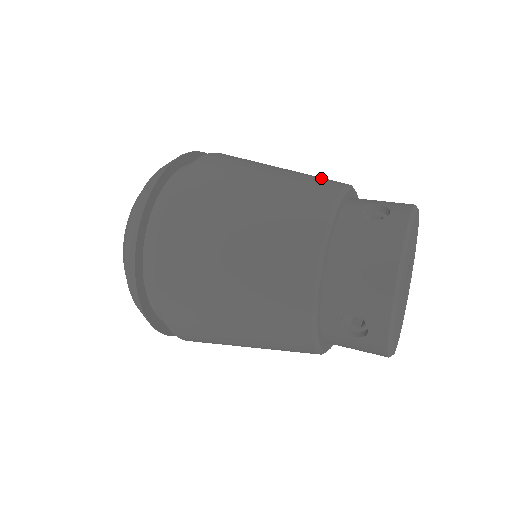
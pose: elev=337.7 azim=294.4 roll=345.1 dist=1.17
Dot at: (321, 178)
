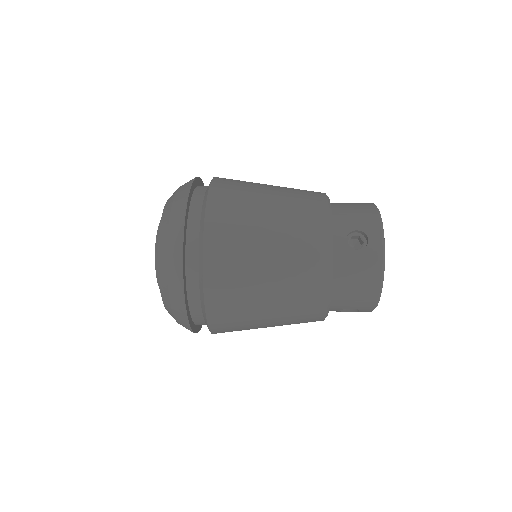
Dot at: (307, 210)
